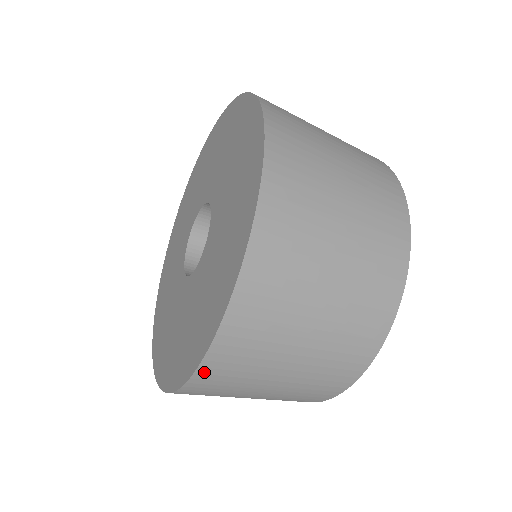
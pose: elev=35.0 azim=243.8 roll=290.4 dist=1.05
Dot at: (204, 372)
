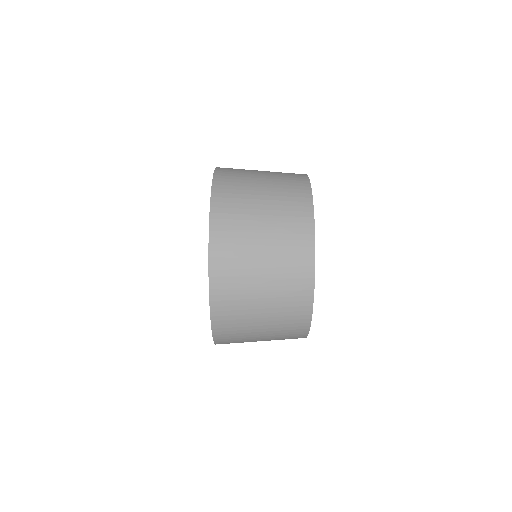
Dot at: (219, 343)
